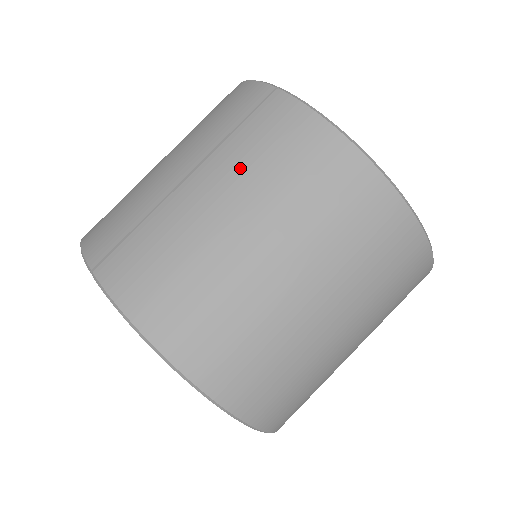
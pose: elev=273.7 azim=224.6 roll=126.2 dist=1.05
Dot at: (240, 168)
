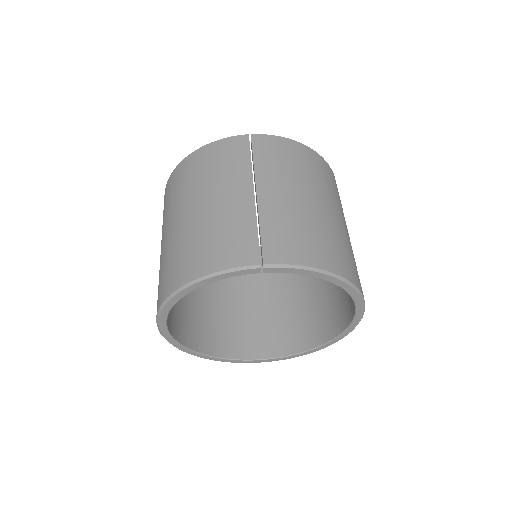
Dot at: (280, 173)
